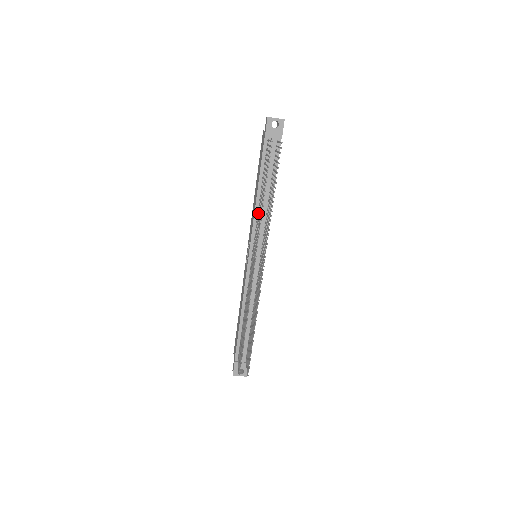
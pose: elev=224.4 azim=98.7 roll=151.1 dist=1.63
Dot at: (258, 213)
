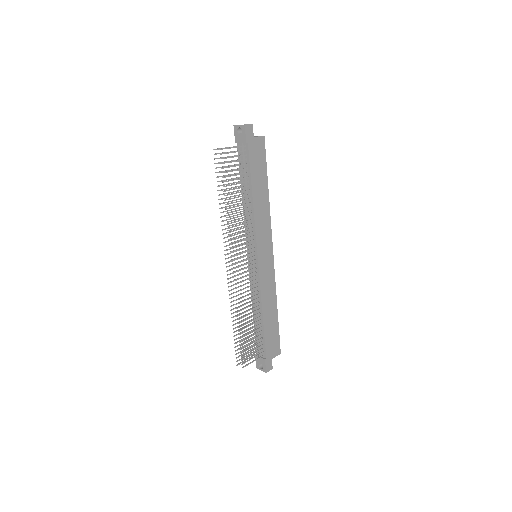
Dot at: (241, 215)
